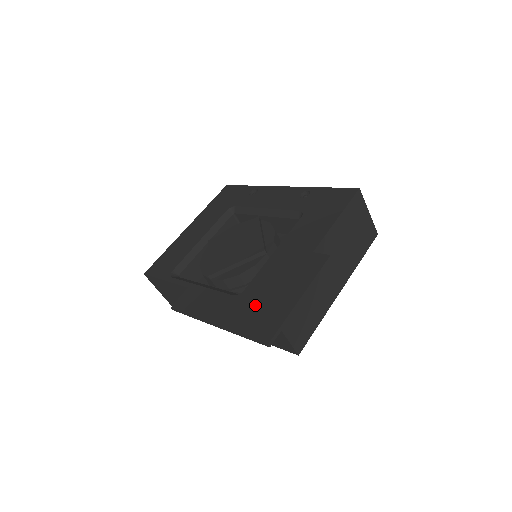
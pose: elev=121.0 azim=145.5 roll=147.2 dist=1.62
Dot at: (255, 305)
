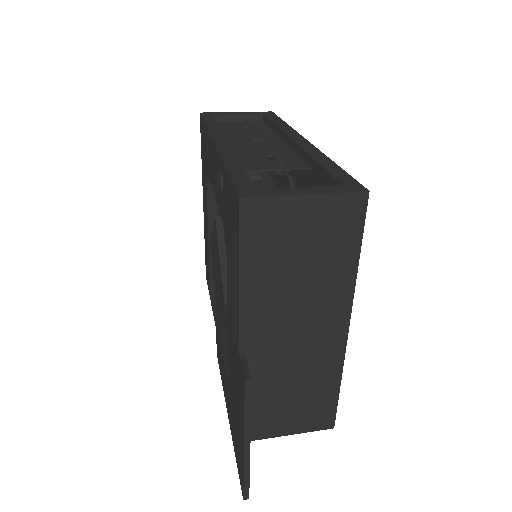
Dot at: (233, 416)
